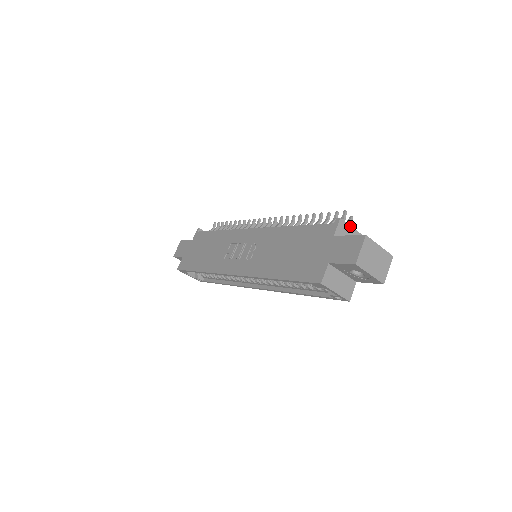
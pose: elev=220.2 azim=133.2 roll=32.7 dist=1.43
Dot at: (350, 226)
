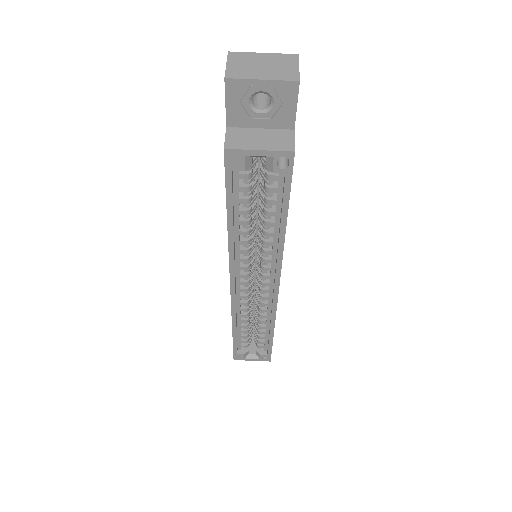
Dot at: occluded
